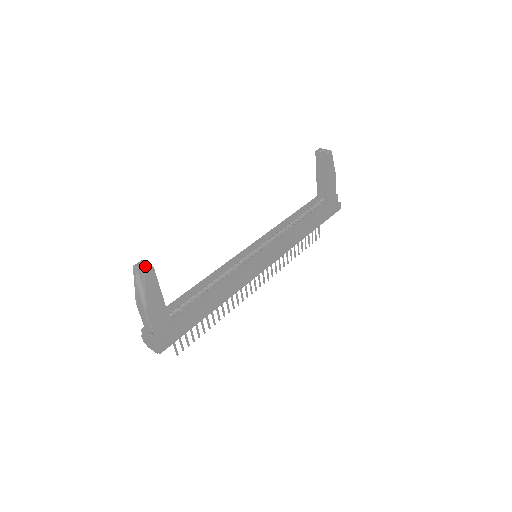
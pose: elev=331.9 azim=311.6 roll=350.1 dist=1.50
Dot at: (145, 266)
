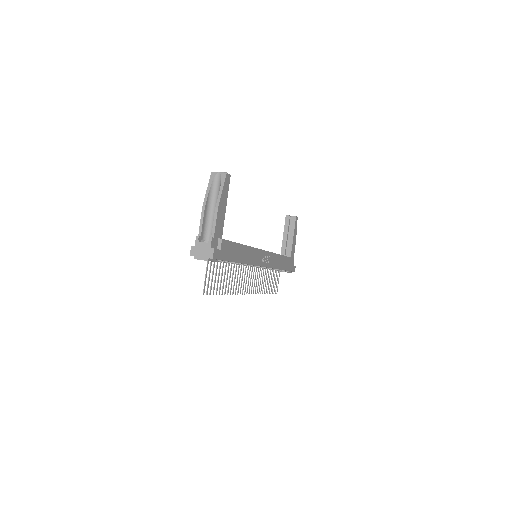
Dot at: (224, 173)
